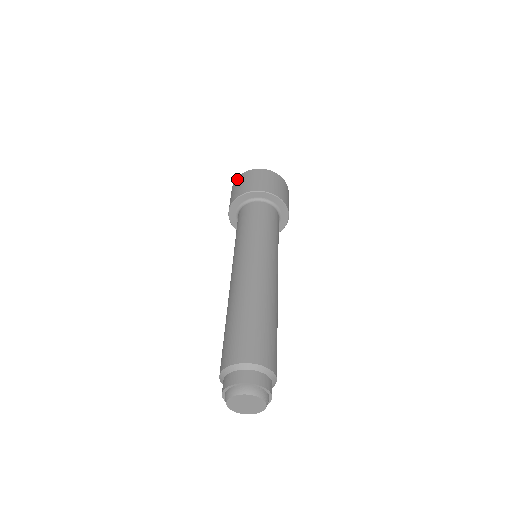
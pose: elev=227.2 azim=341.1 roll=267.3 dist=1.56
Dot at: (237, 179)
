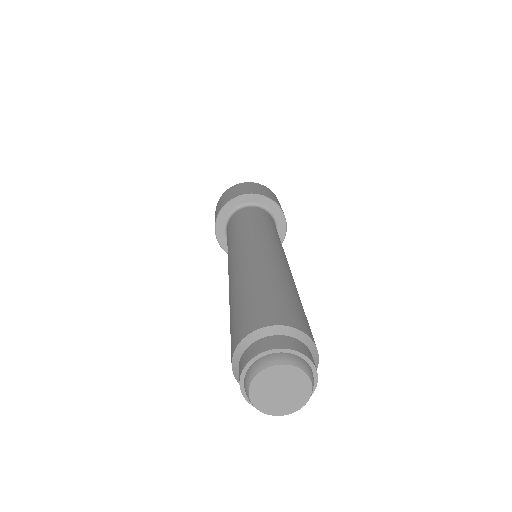
Dot at: (223, 194)
